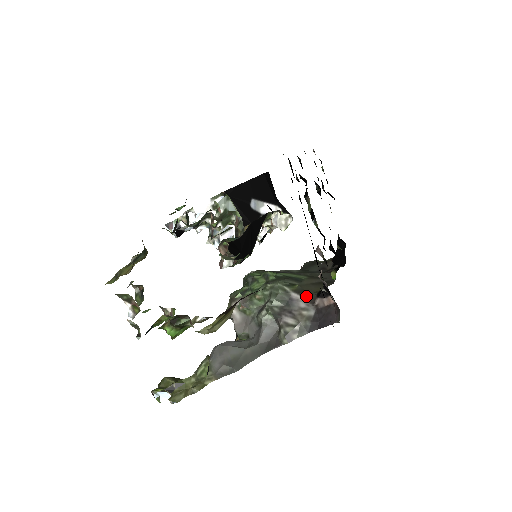
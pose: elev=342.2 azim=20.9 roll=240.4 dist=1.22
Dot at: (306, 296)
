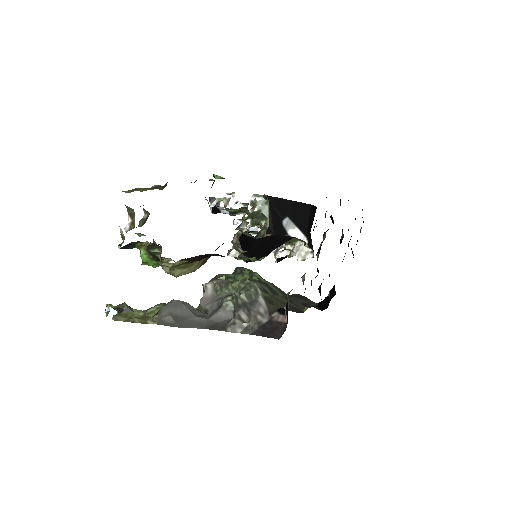
Dot at: (270, 306)
